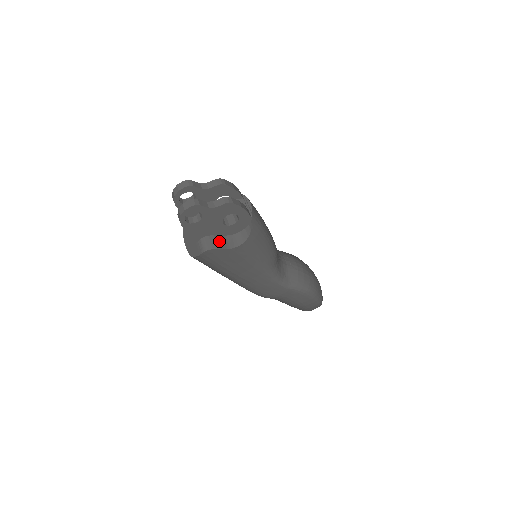
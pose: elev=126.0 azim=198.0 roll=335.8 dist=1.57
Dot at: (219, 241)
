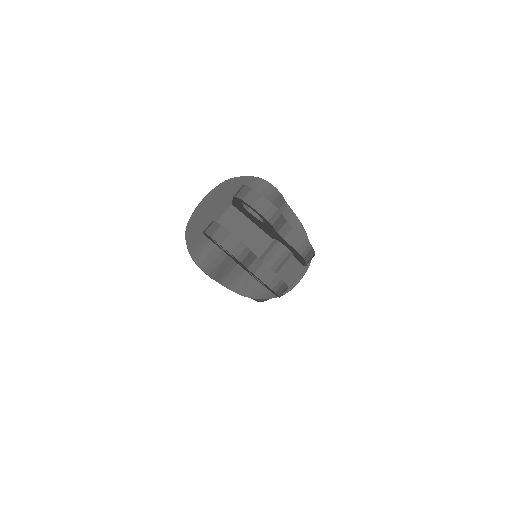
Dot at: (223, 267)
